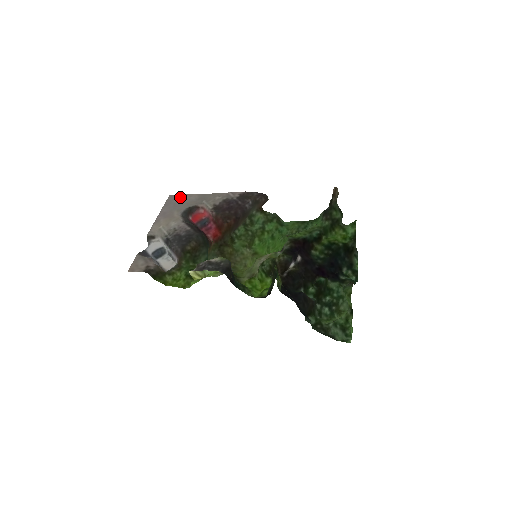
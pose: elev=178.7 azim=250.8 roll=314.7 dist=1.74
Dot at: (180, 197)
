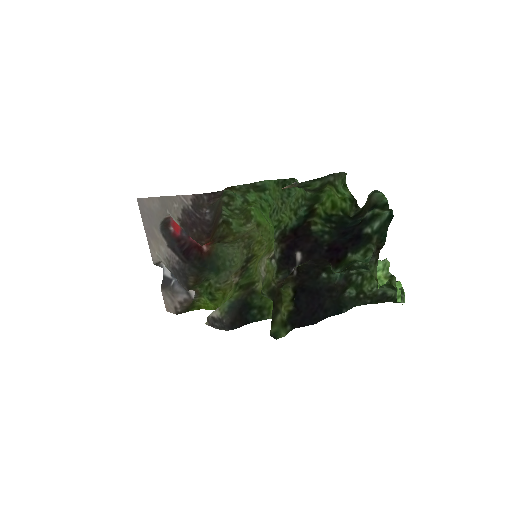
Dot at: (146, 203)
